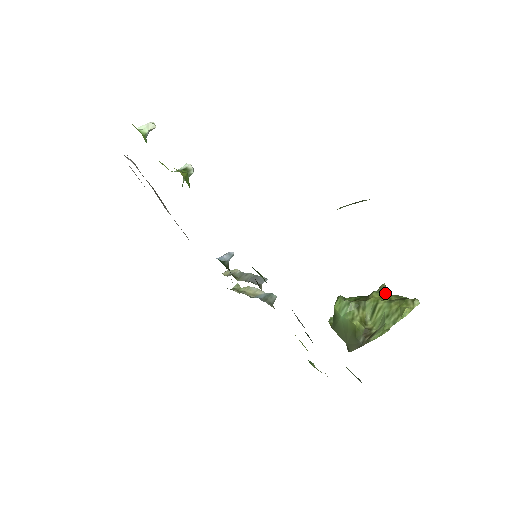
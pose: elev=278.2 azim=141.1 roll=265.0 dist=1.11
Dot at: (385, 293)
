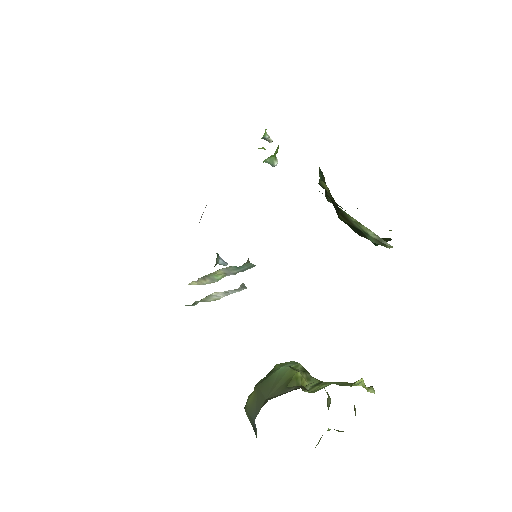
Dot at: (328, 405)
